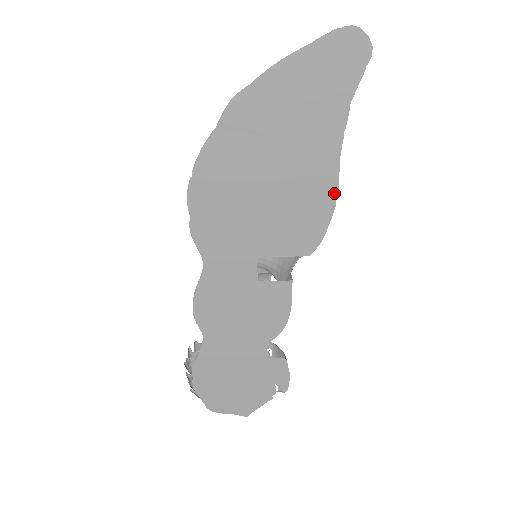
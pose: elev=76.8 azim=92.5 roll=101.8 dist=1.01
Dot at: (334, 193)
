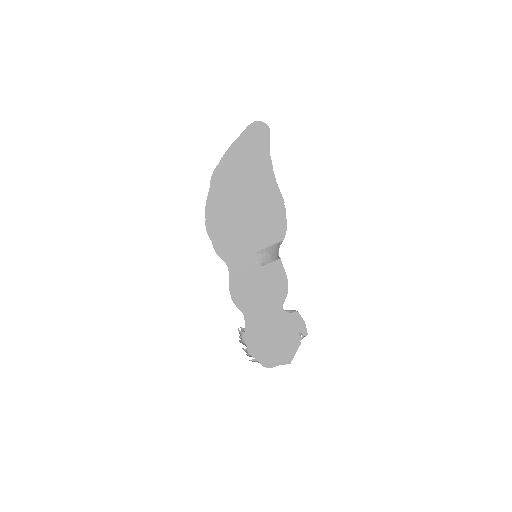
Dot at: (281, 201)
